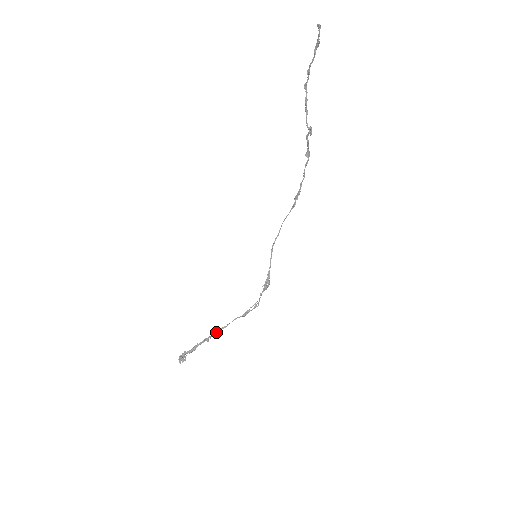
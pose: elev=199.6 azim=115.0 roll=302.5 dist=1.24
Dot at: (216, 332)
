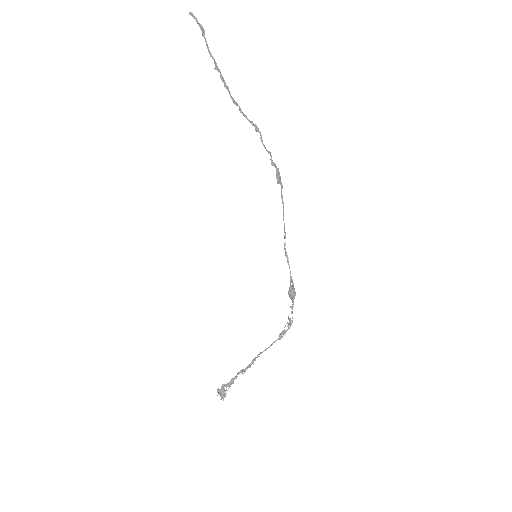
Dot at: (253, 361)
